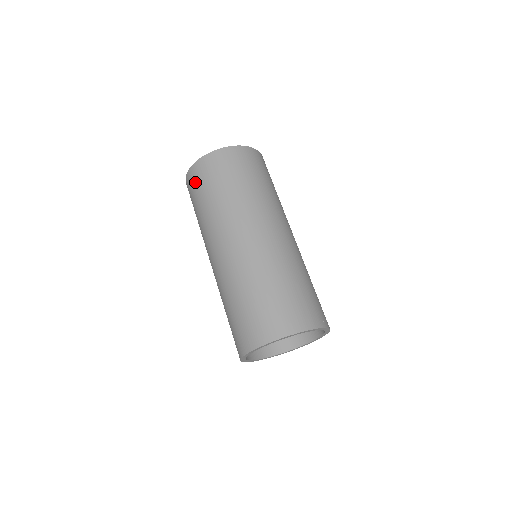
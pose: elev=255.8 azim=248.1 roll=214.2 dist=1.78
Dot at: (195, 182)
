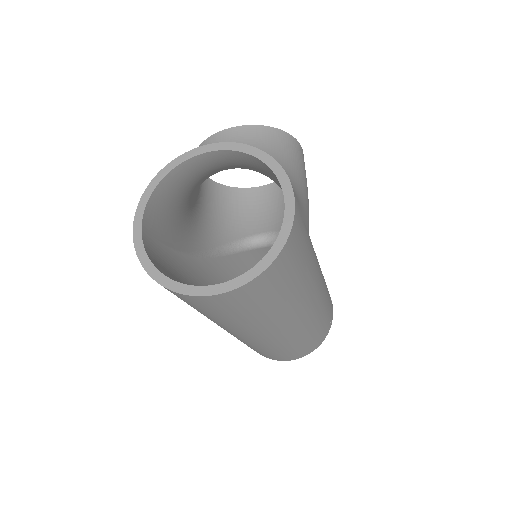
Dot at: occluded
